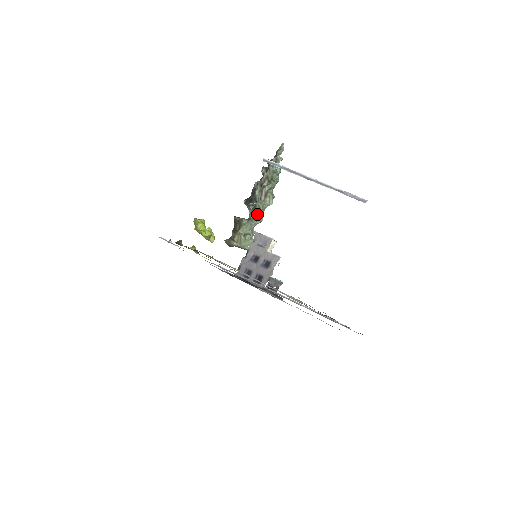
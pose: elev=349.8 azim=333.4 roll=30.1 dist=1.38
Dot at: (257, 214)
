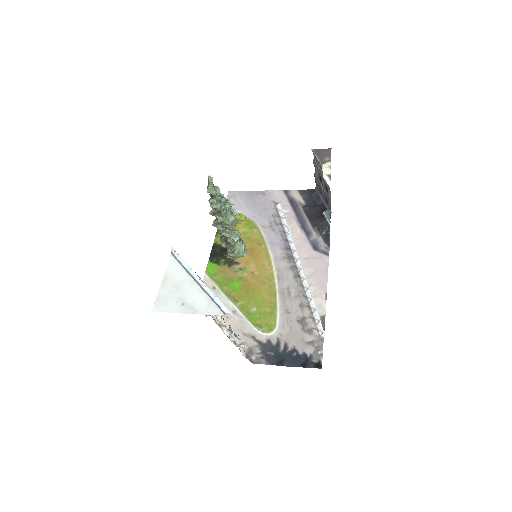
Dot at: (229, 237)
